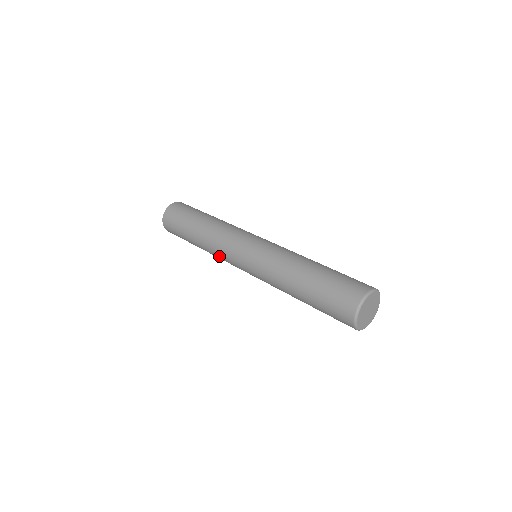
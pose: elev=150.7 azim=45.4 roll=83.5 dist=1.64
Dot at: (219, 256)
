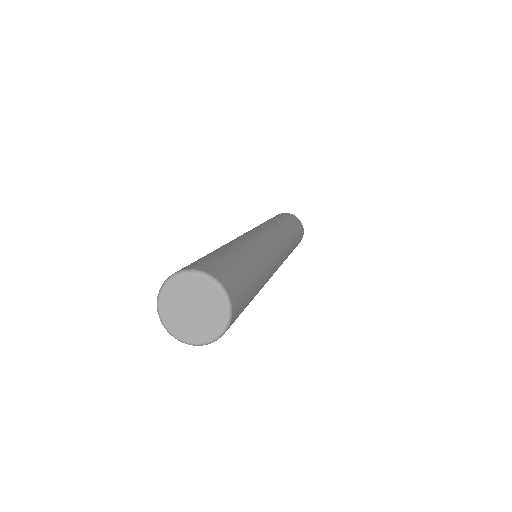
Dot at: occluded
